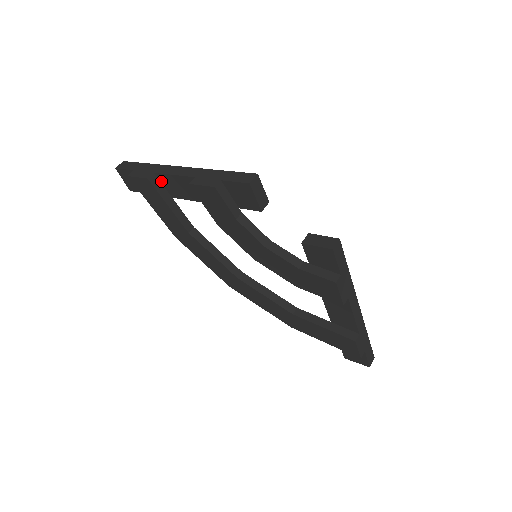
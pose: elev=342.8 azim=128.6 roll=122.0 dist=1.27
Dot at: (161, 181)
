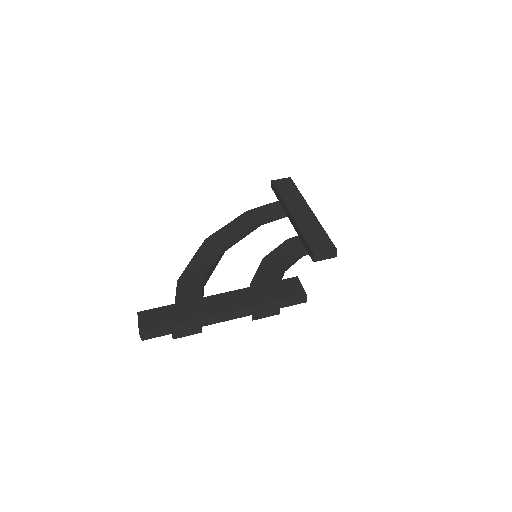
Dot at: occluded
